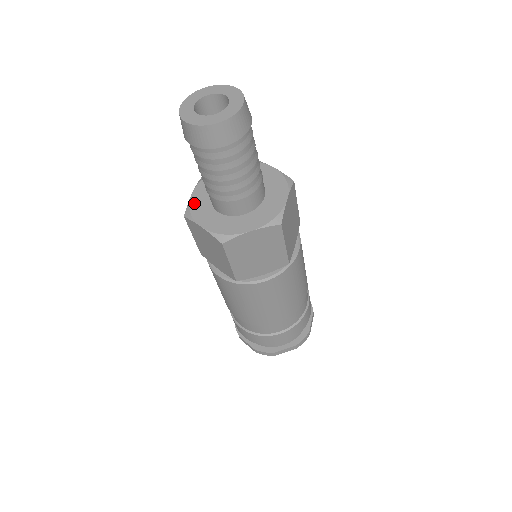
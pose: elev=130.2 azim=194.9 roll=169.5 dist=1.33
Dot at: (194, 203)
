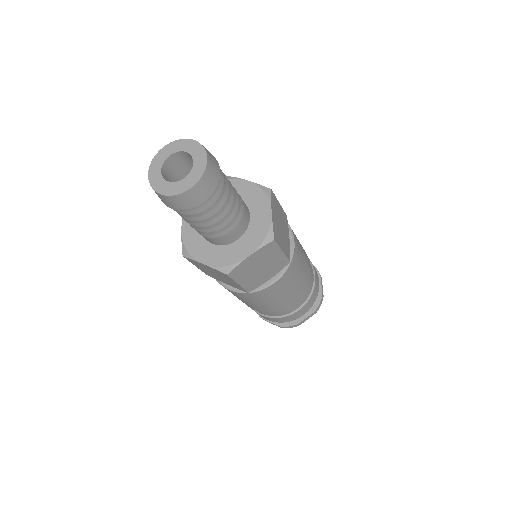
Dot at: (187, 240)
